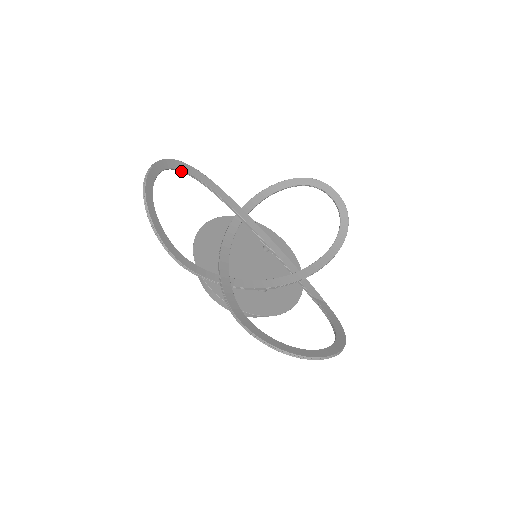
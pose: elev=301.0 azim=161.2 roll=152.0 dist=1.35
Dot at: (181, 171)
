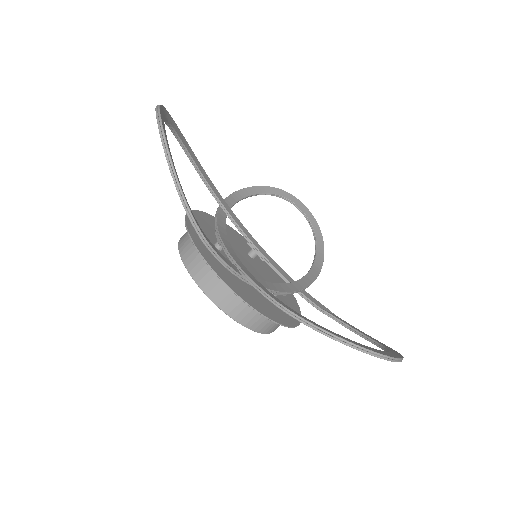
Dot at: (174, 133)
